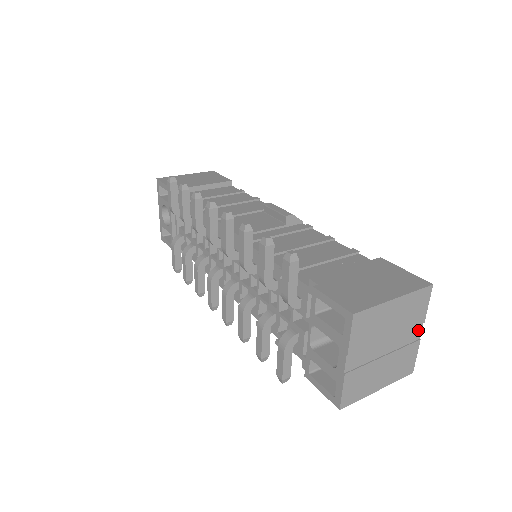
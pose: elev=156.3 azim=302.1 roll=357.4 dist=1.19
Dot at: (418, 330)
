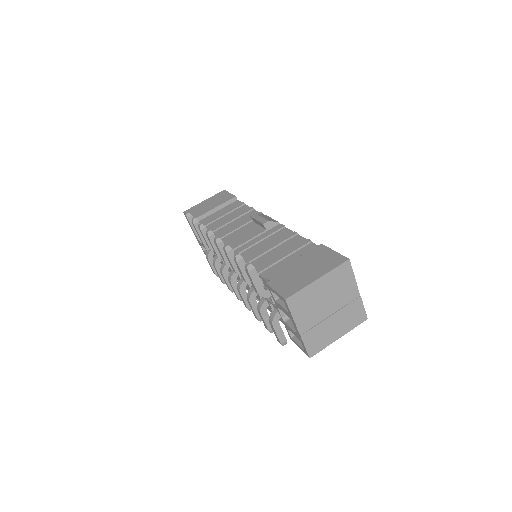
Dot at: (355, 291)
